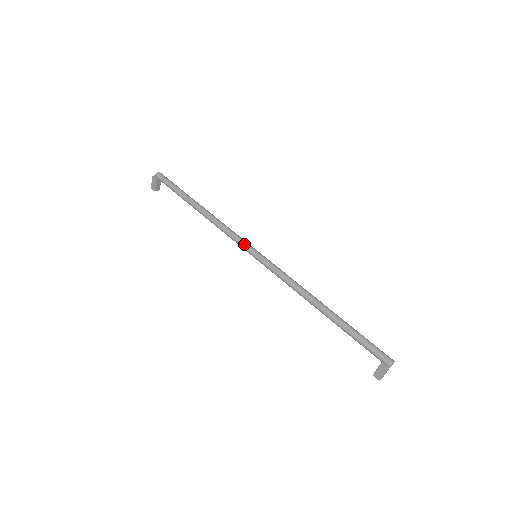
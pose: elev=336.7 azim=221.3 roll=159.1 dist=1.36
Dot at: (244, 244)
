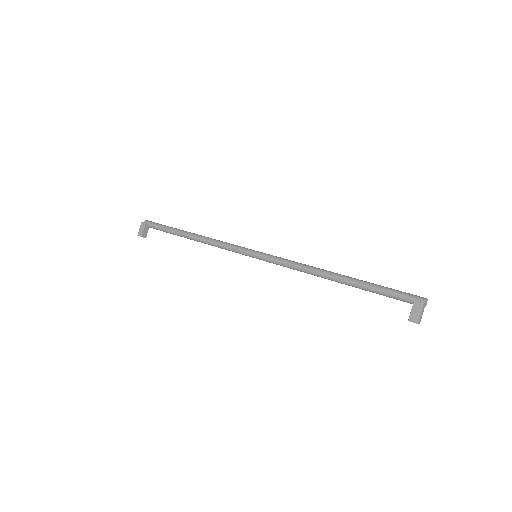
Dot at: (242, 248)
